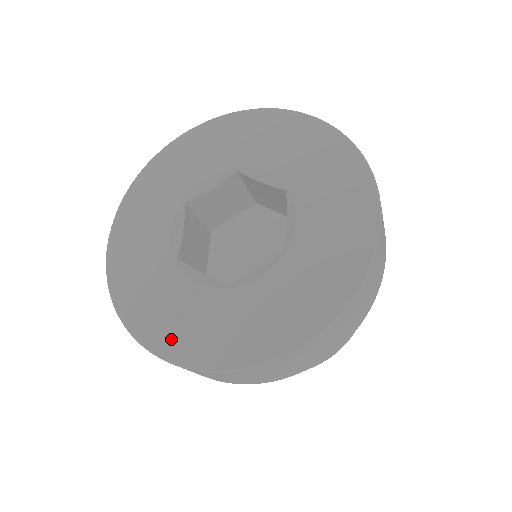
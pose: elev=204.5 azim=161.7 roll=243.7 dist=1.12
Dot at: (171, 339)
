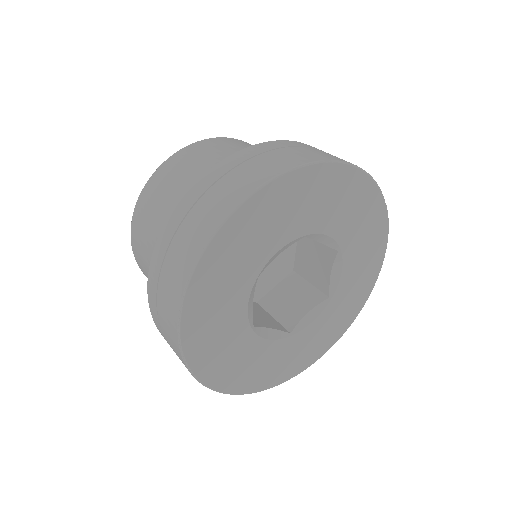
Dot at: (254, 381)
